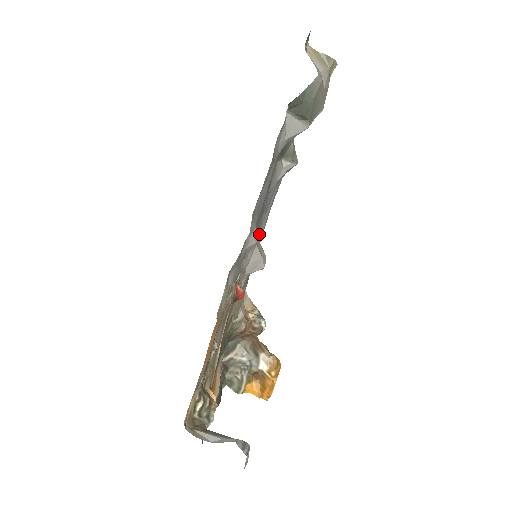
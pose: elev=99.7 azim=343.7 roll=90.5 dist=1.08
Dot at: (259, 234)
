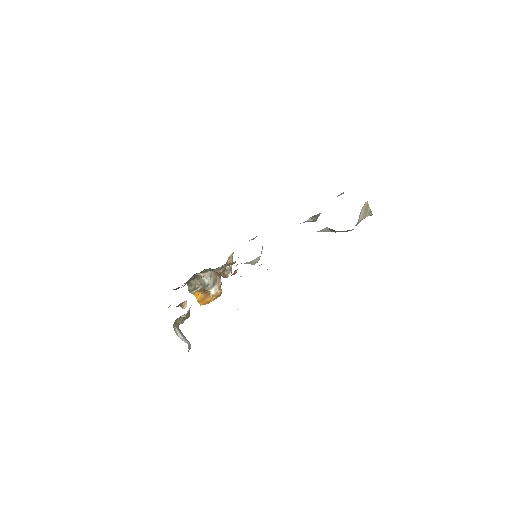
Dot at: occluded
